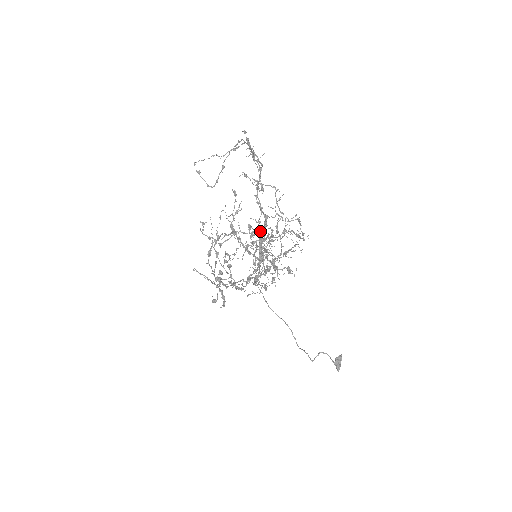
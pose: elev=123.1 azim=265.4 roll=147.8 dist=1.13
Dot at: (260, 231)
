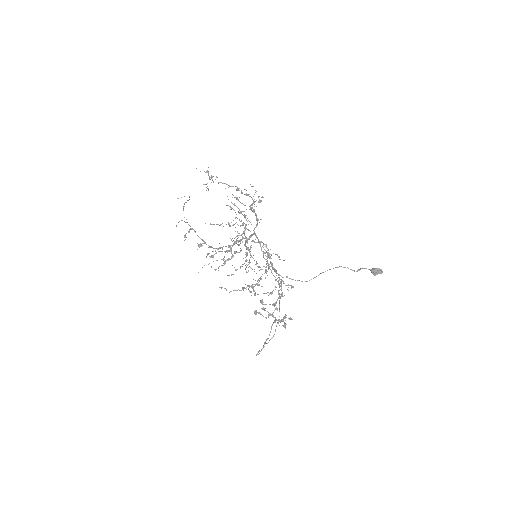
Dot at: (230, 207)
